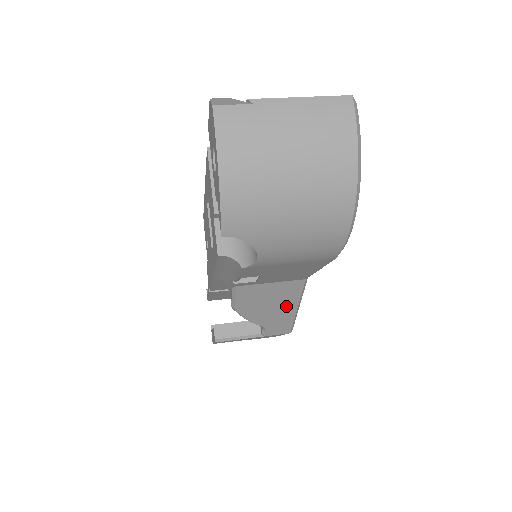
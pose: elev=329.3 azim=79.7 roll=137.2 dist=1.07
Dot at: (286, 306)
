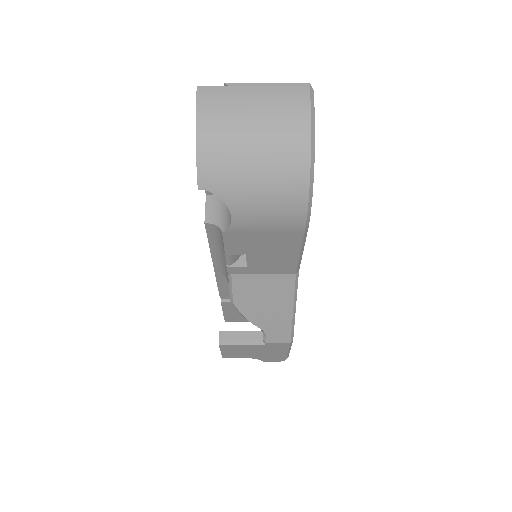
Dot at: (282, 306)
